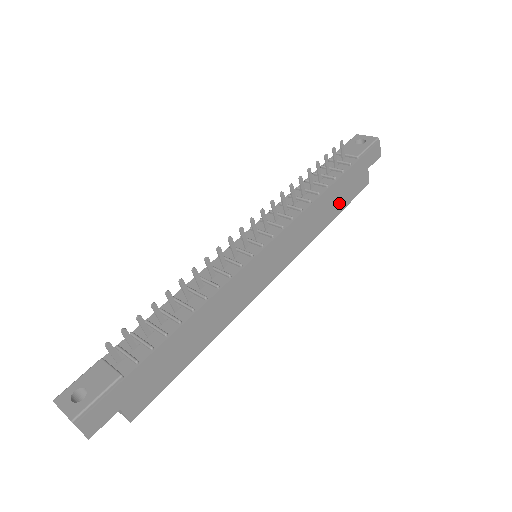
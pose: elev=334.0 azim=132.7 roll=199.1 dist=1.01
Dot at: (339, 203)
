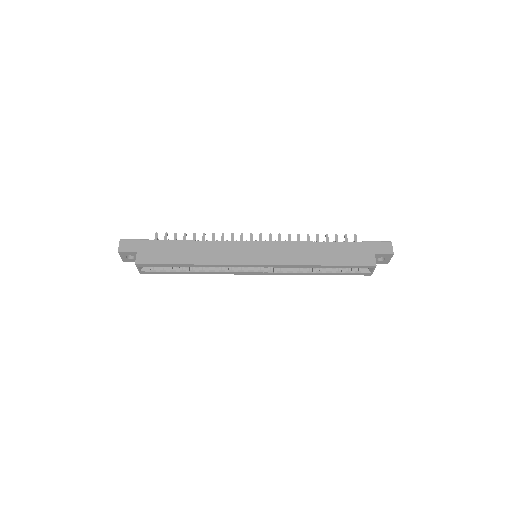
Dot at: (335, 258)
